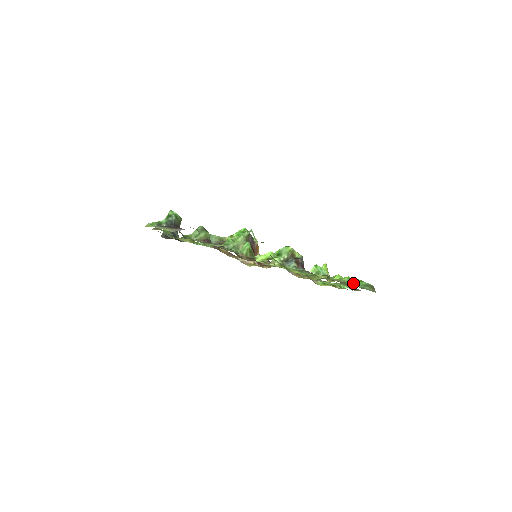
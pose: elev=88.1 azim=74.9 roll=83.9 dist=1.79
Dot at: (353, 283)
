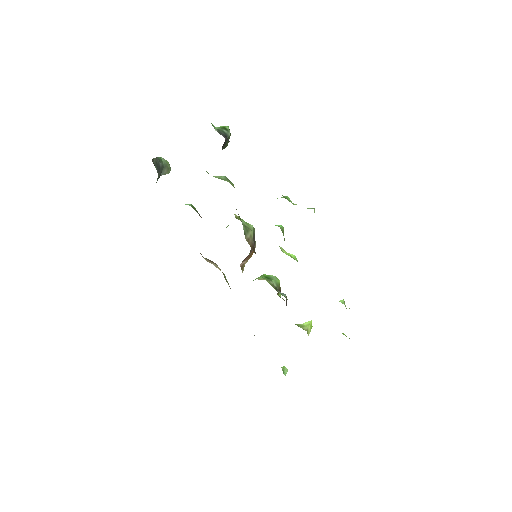
Dot at: occluded
